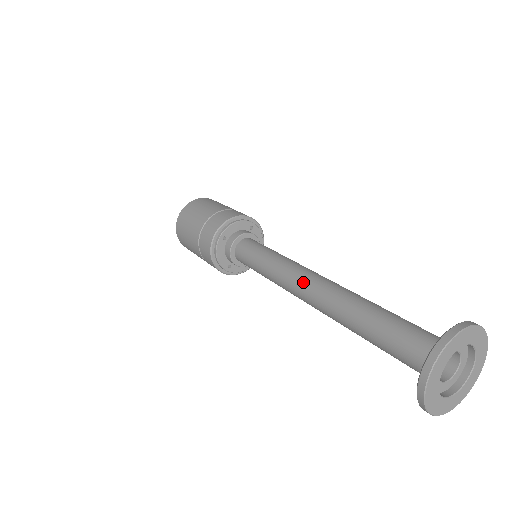
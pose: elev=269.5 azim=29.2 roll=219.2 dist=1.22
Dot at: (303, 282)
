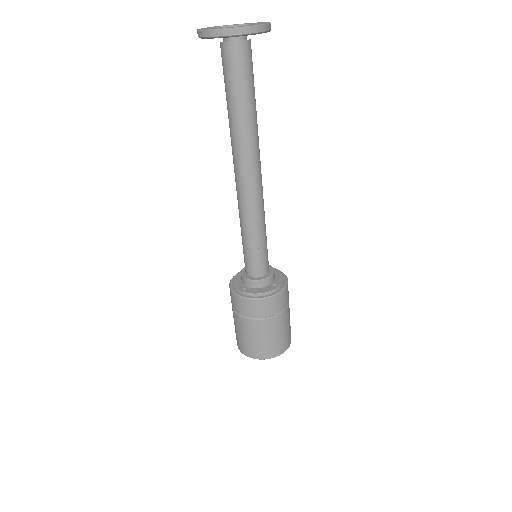
Dot at: occluded
